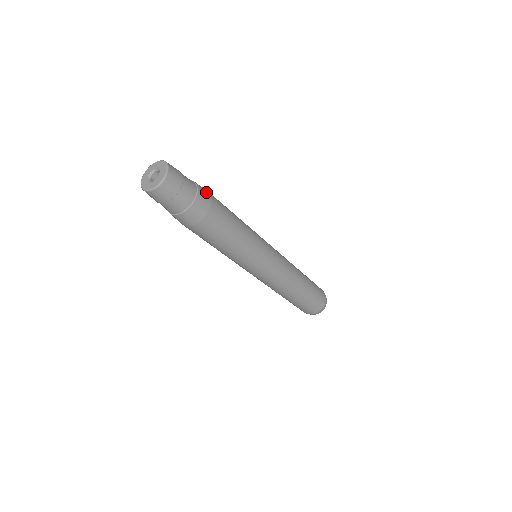
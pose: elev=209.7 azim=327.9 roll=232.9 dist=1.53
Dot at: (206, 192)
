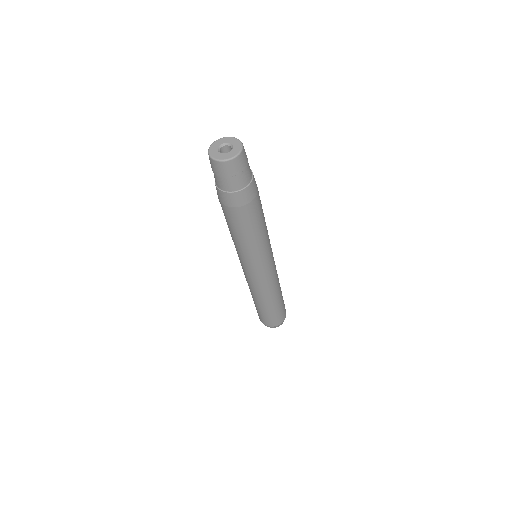
Dot at: (255, 190)
